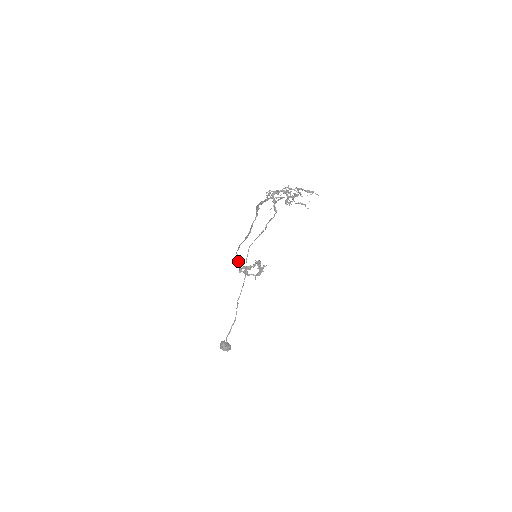
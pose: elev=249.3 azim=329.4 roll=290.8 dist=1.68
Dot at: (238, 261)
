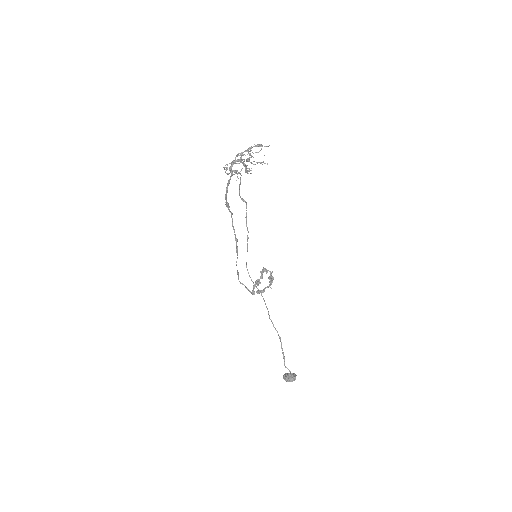
Dot at: (246, 288)
